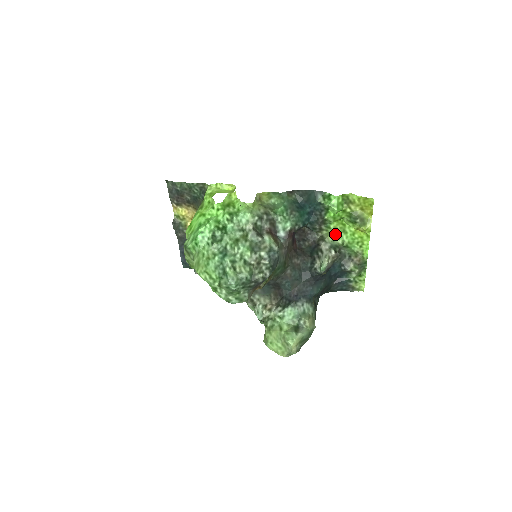
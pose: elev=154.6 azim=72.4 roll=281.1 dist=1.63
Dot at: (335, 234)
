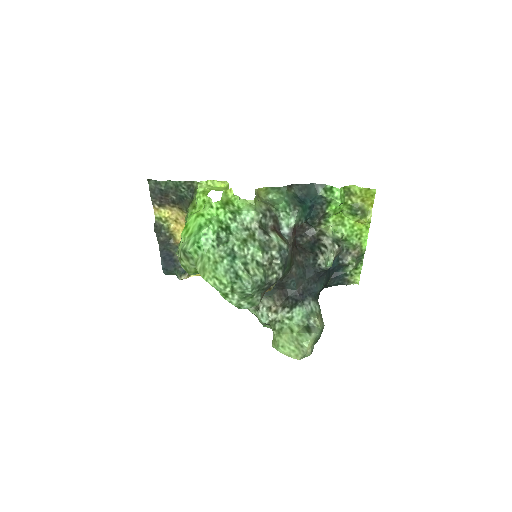
Dot at: (334, 228)
